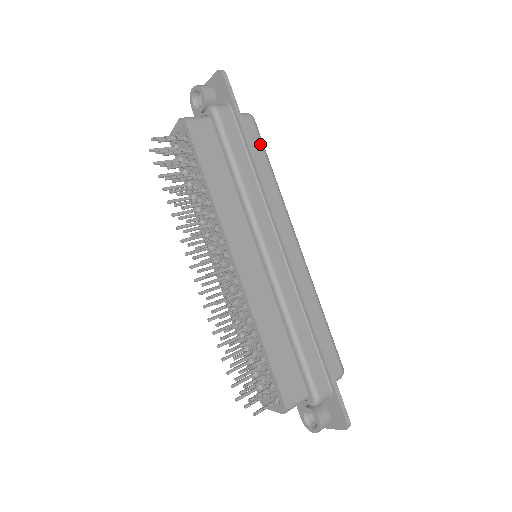
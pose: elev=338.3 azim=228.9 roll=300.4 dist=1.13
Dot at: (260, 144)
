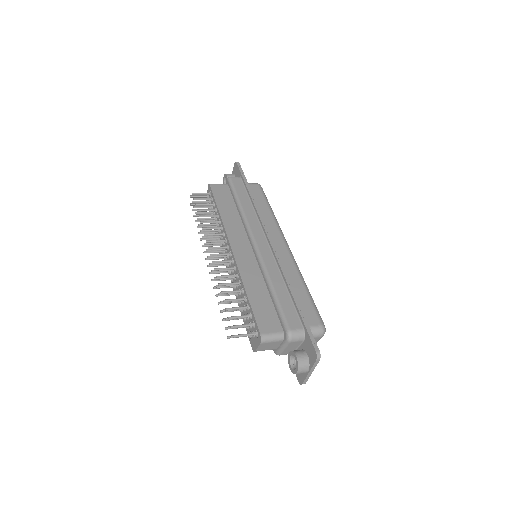
Dot at: (262, 196)
